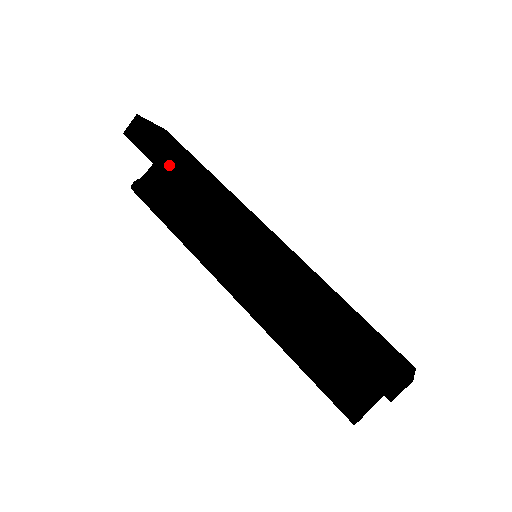
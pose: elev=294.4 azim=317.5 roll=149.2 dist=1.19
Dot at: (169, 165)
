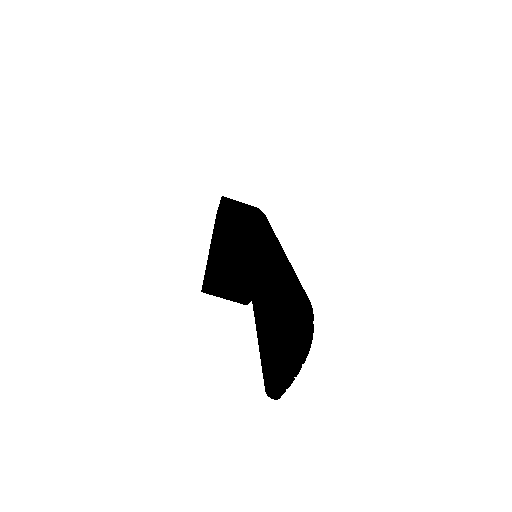
Dot at: occluded
